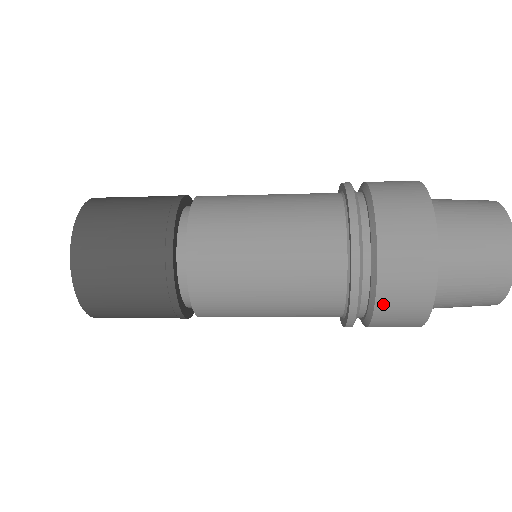
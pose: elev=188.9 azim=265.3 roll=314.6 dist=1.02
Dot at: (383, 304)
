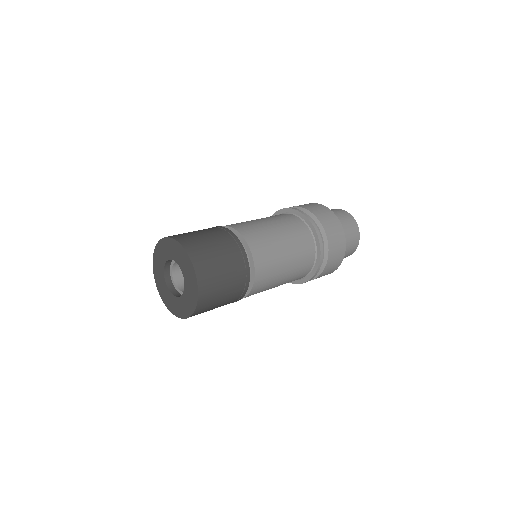
Dot at: occluded
